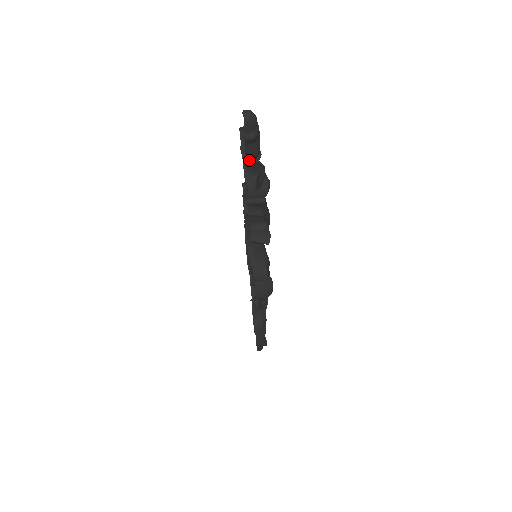
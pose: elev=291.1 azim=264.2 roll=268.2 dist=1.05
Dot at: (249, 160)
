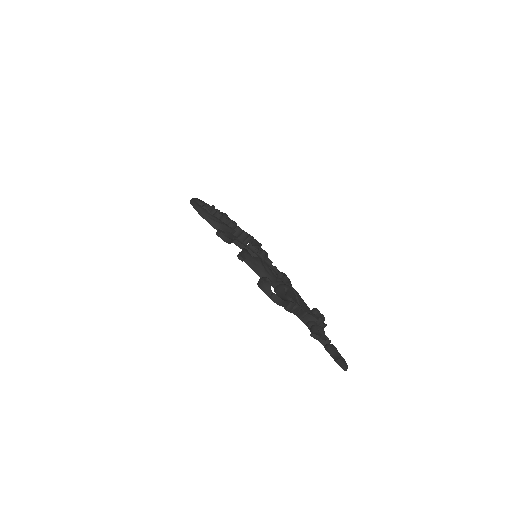
Dot at: occluded
